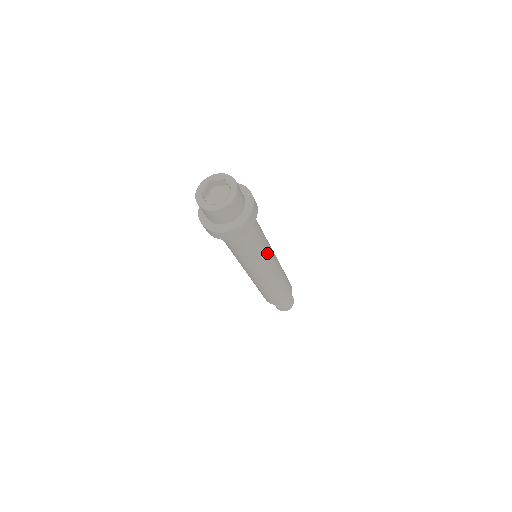
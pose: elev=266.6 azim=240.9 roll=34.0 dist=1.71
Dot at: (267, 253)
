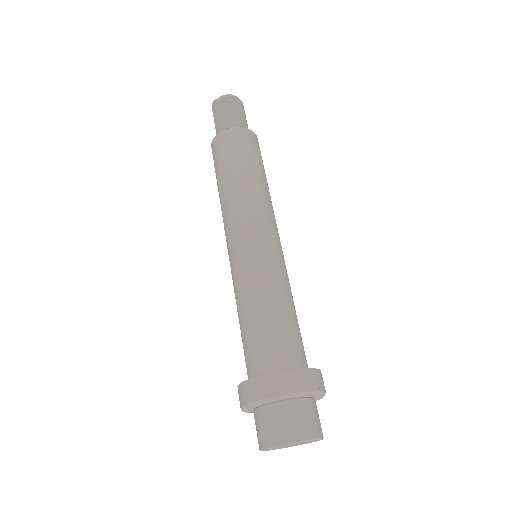
Dot at: occluded
